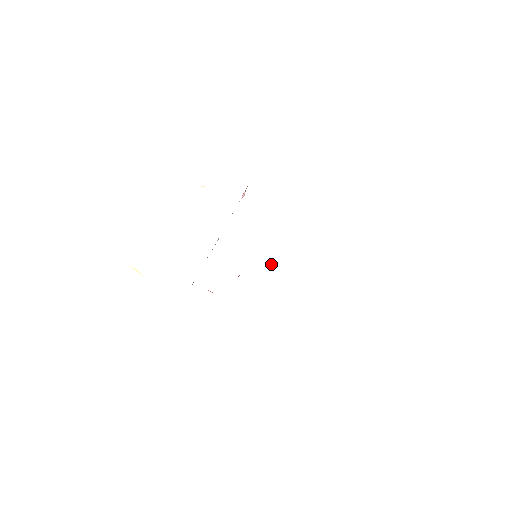
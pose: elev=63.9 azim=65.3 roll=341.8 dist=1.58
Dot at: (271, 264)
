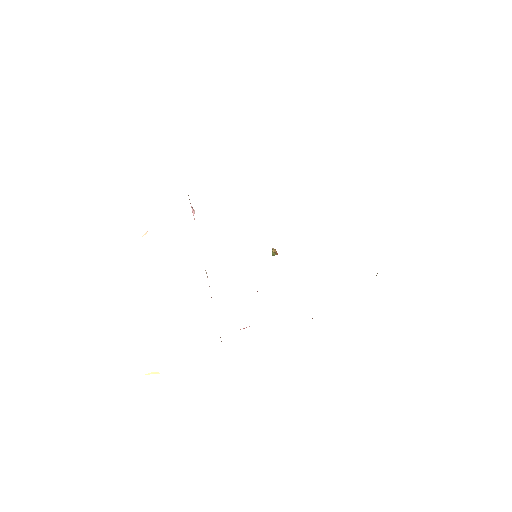
Dot at: (276, 253)
